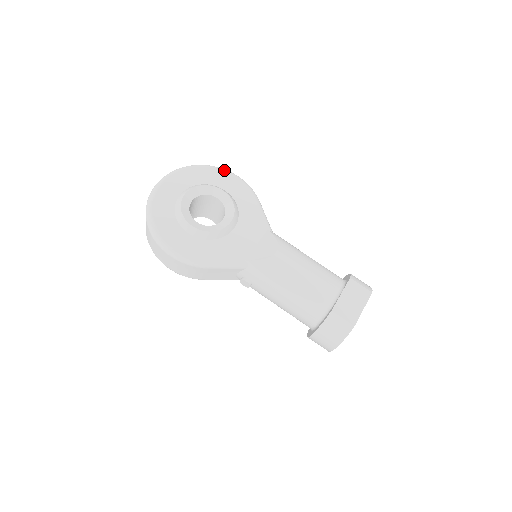
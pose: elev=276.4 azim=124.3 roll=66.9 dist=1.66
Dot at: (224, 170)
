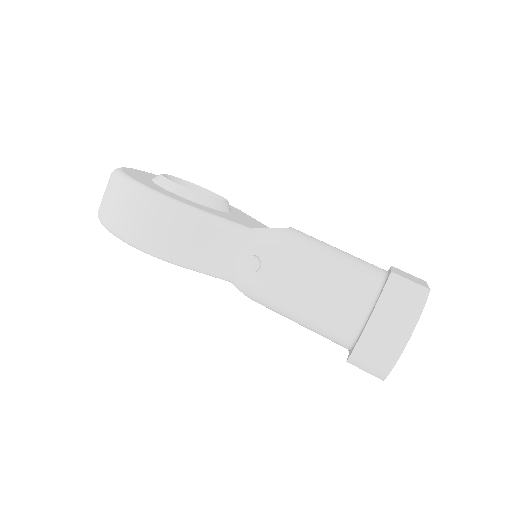
Dot at: occluded
